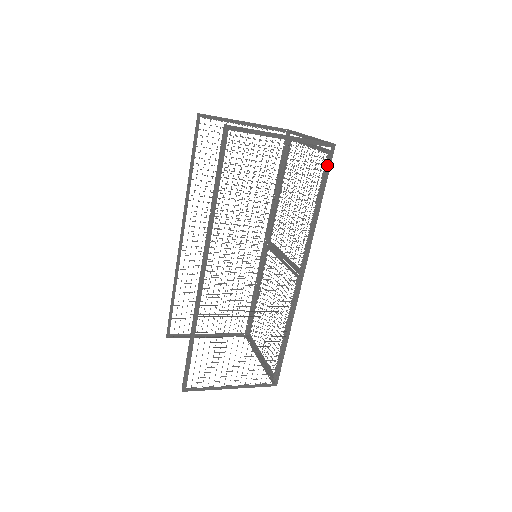
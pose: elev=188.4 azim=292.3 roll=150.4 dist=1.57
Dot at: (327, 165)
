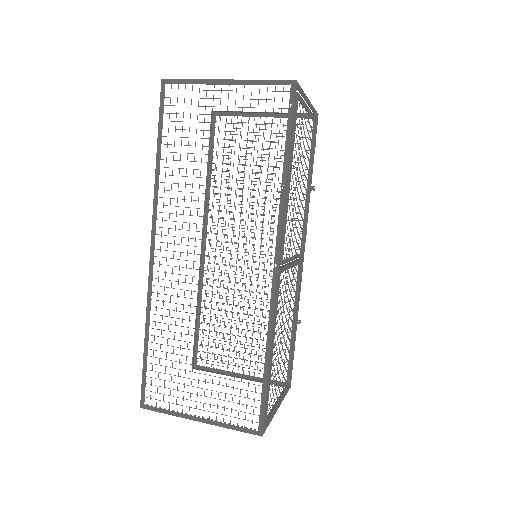
Dot at: (289, 109)
